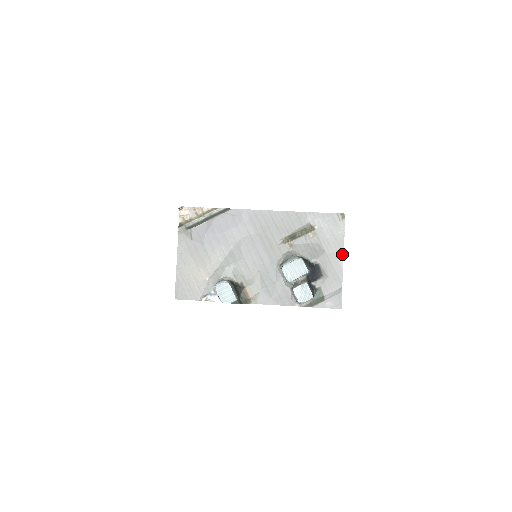
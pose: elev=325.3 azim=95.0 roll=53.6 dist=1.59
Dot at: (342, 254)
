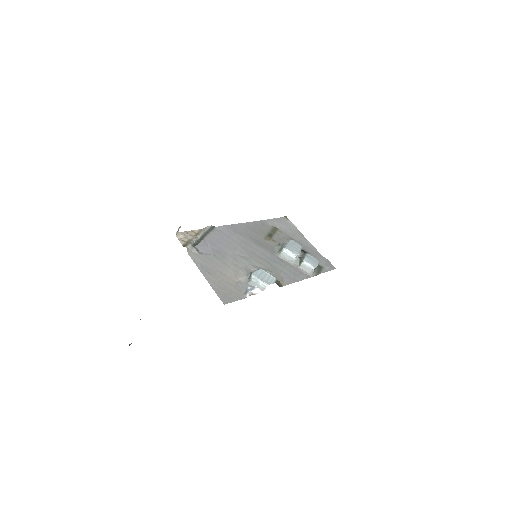
Dot at: (305, 239)
